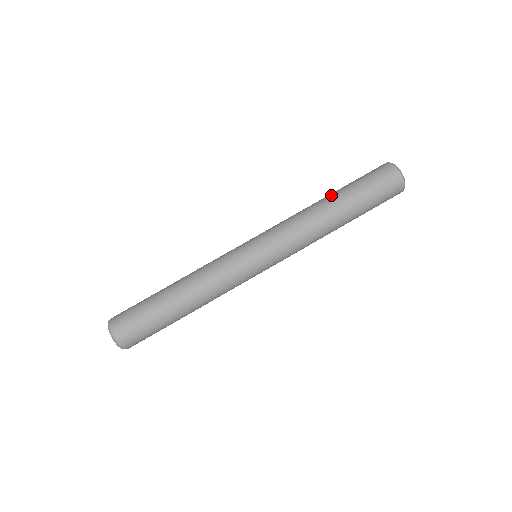
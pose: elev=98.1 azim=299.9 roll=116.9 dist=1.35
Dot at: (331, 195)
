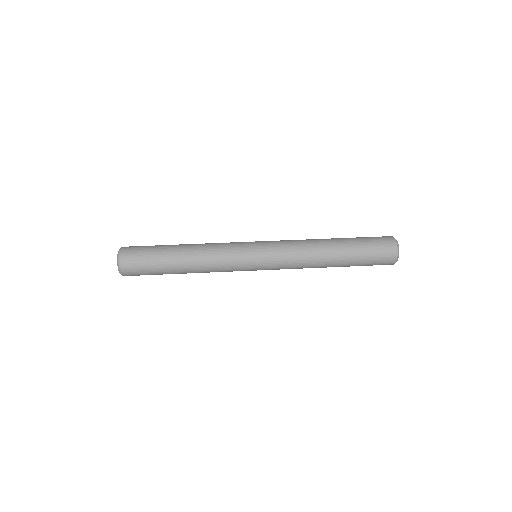
Dot at: (337, 240)
